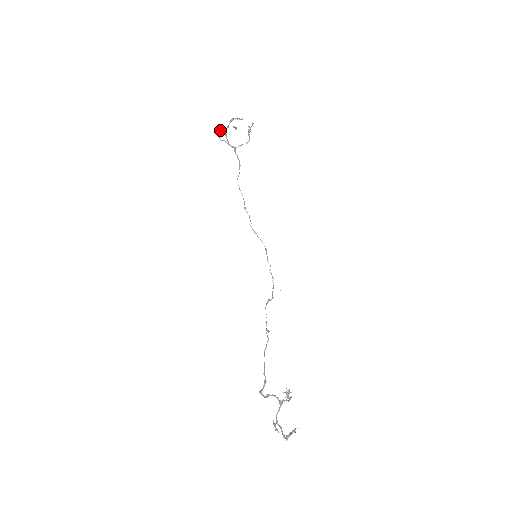
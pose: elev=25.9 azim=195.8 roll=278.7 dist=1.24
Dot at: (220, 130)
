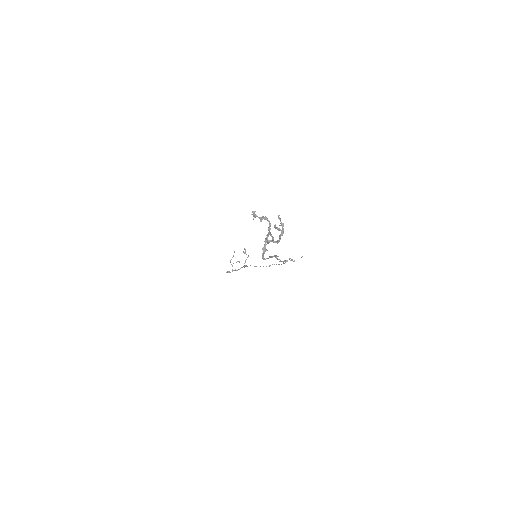
Dot at: occluded
